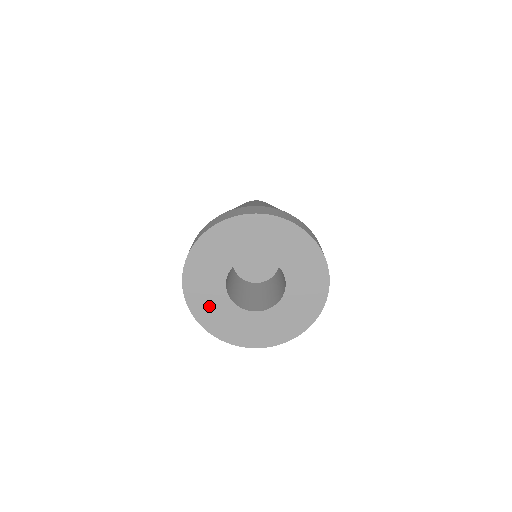
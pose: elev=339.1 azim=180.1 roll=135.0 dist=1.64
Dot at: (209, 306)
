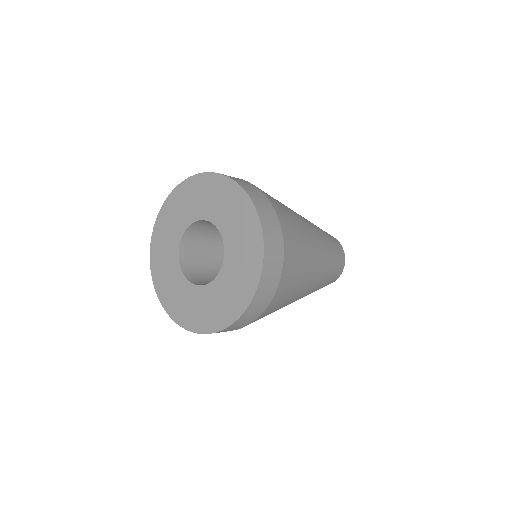
Dot at: (163, 253)
